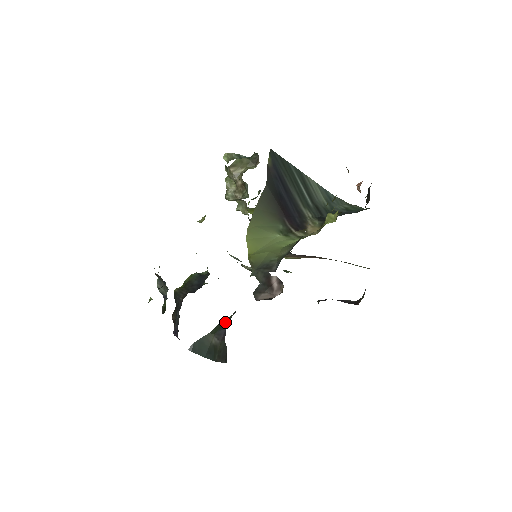
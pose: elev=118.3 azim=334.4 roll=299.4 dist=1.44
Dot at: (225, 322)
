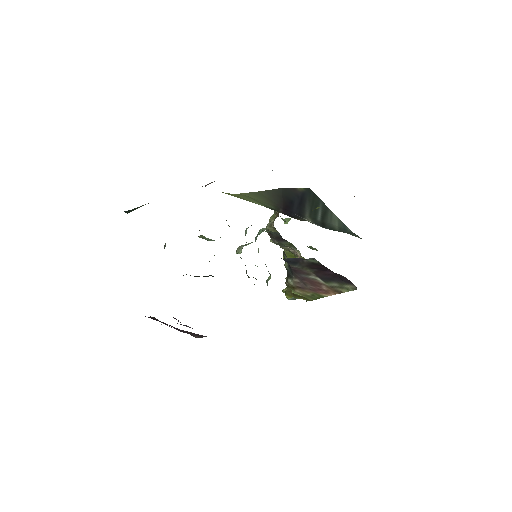
Dot at: occluded
